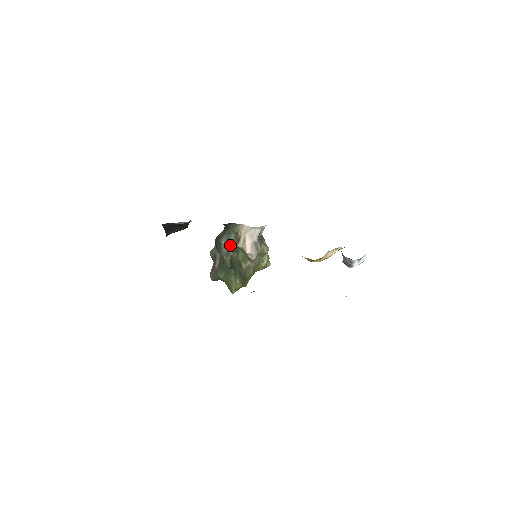
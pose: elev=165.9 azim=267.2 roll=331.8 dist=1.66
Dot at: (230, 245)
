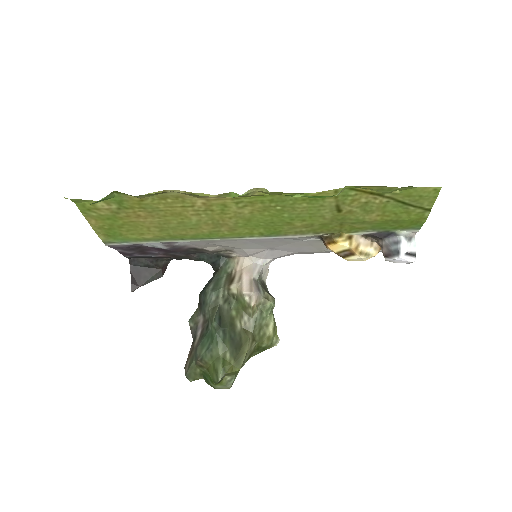
Dot at: (219, 290)
